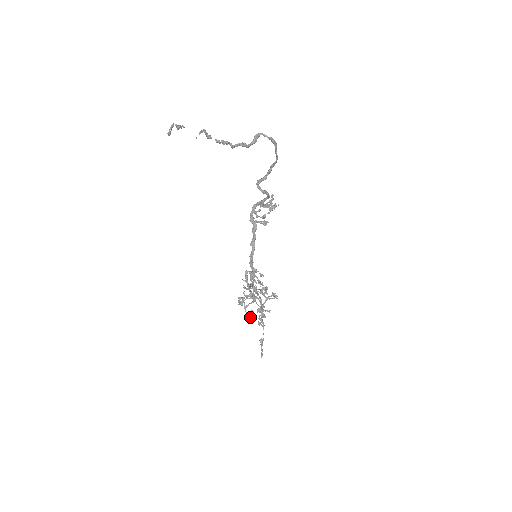
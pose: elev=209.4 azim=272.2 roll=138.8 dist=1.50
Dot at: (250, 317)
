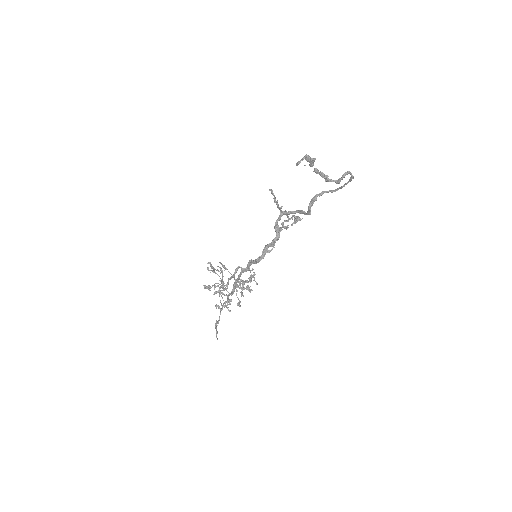
Dot at: occluded
